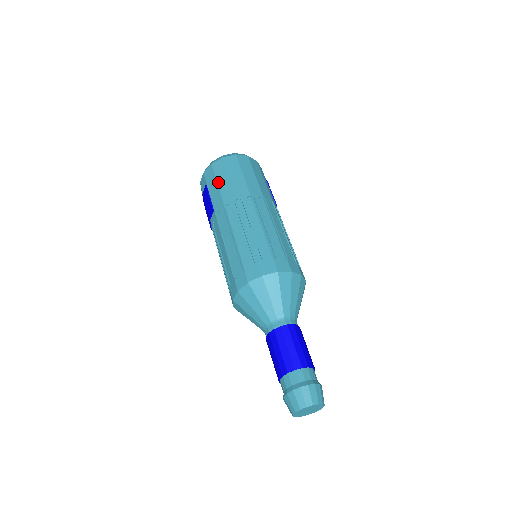
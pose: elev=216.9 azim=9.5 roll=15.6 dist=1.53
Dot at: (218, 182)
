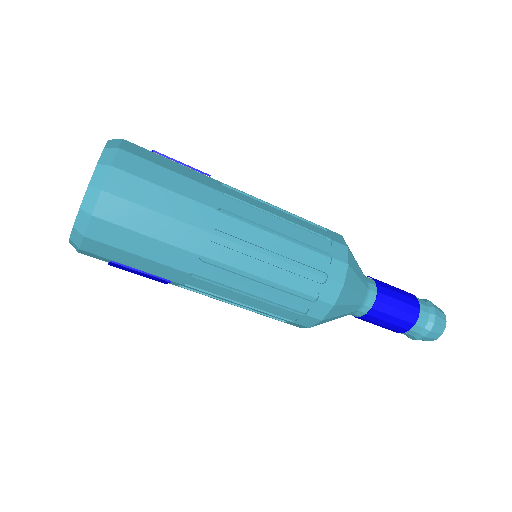
Dot at: (137, 254)
